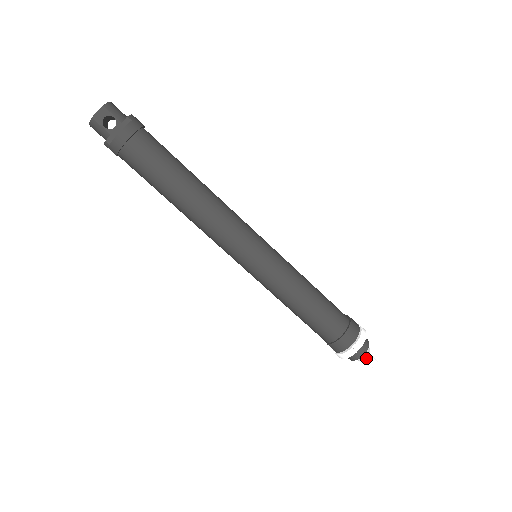
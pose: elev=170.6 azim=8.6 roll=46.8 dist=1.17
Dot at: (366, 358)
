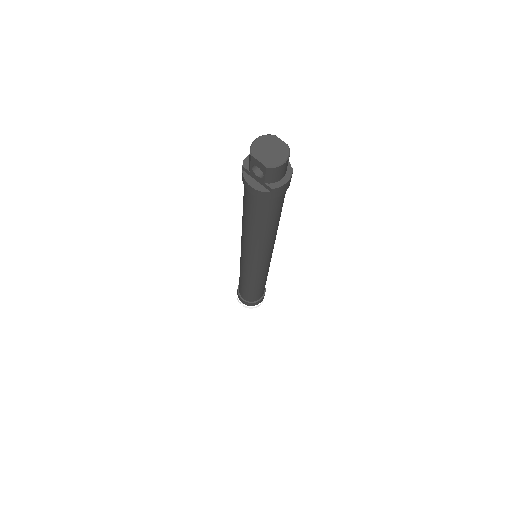
Dot at: occluded
